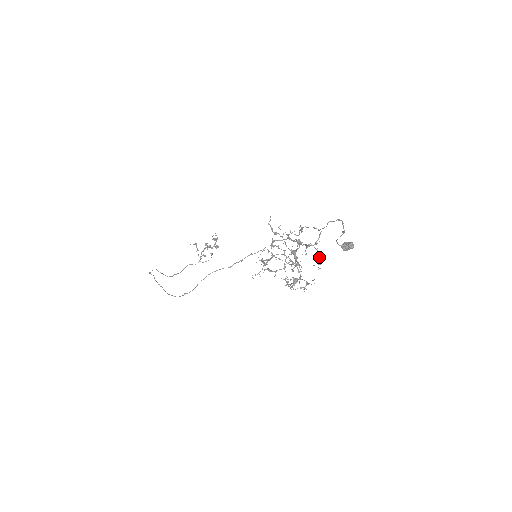
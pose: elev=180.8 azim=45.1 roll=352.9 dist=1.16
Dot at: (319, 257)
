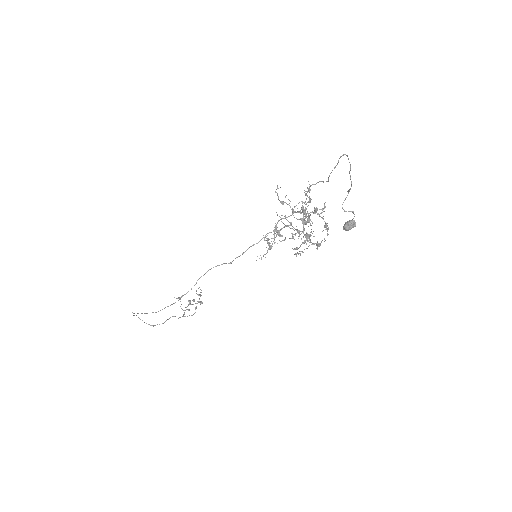
Dot at: (326, 223)
